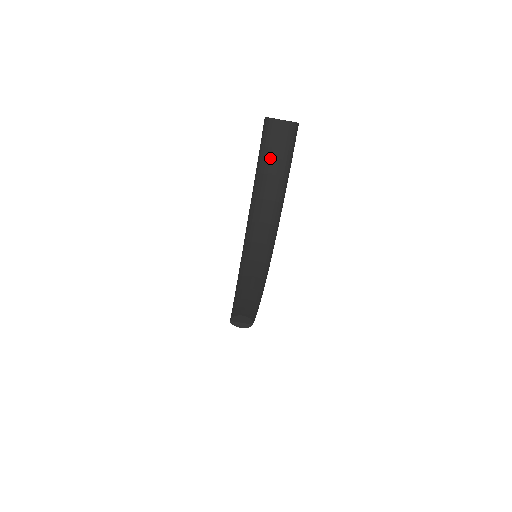
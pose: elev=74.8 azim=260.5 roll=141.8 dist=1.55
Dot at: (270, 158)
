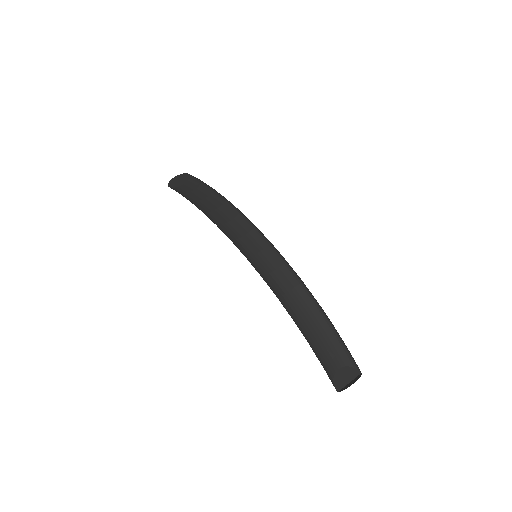
Dot at: (192, 196)
